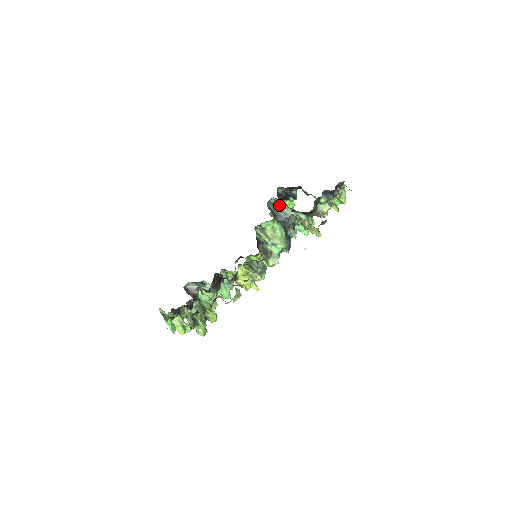
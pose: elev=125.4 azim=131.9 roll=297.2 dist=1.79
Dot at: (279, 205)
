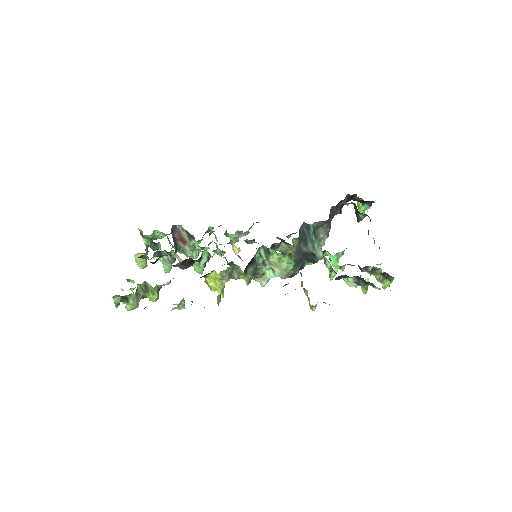
Dot at: (314, 235)
